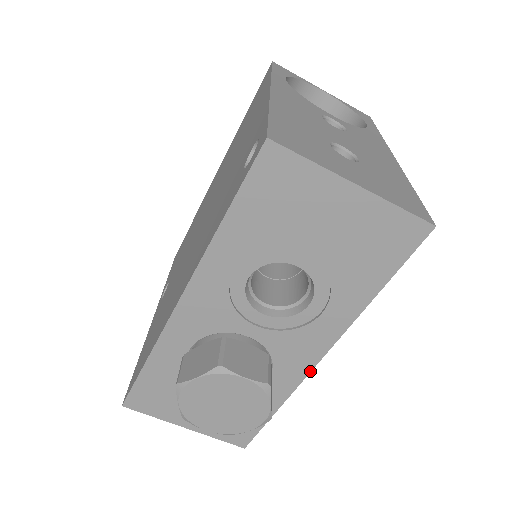
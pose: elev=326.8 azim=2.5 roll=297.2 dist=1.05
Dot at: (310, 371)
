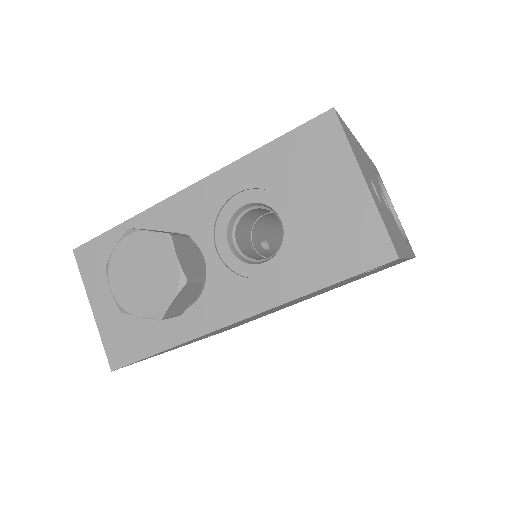
Dot at: (219, 328)
